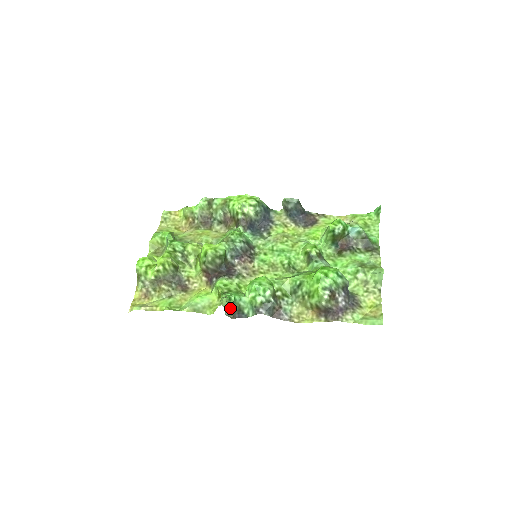
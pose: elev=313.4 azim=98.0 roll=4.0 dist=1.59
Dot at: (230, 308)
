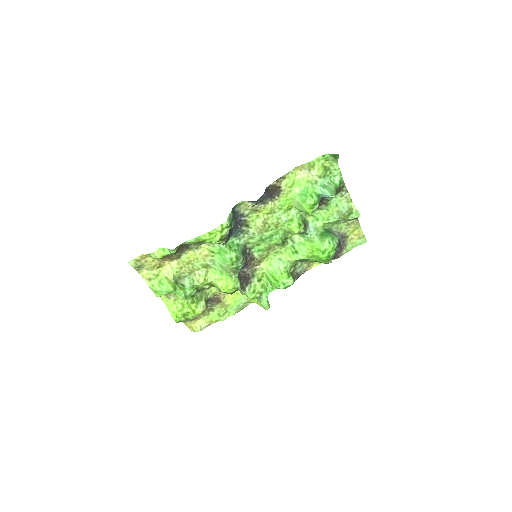
Dot at: occluded
